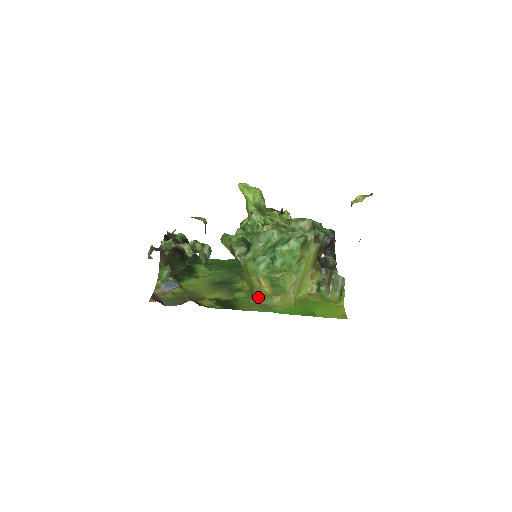
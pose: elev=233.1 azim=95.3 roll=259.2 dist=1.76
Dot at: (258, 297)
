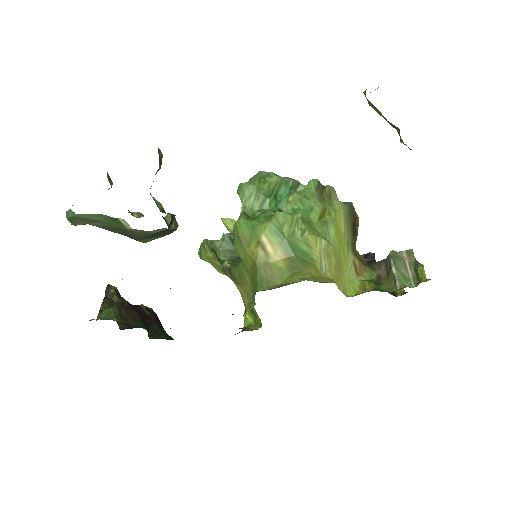
Dot at: (267, 284)
